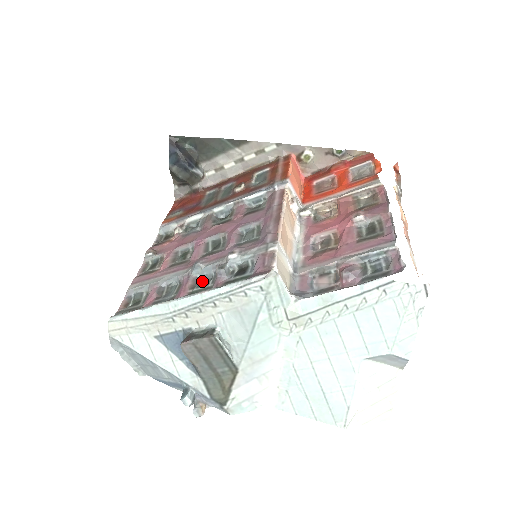
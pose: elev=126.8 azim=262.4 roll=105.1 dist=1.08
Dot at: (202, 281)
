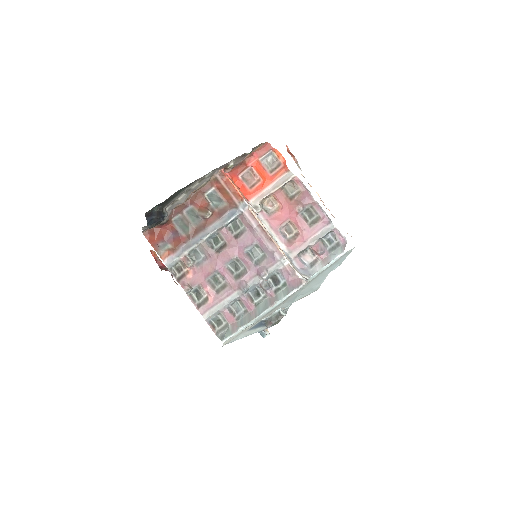
Dot at: (254, 294)
